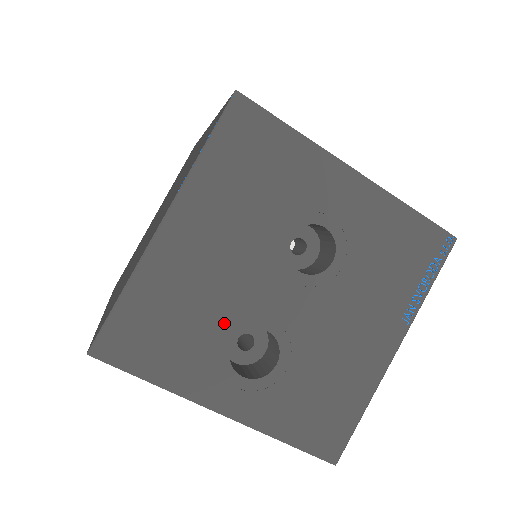
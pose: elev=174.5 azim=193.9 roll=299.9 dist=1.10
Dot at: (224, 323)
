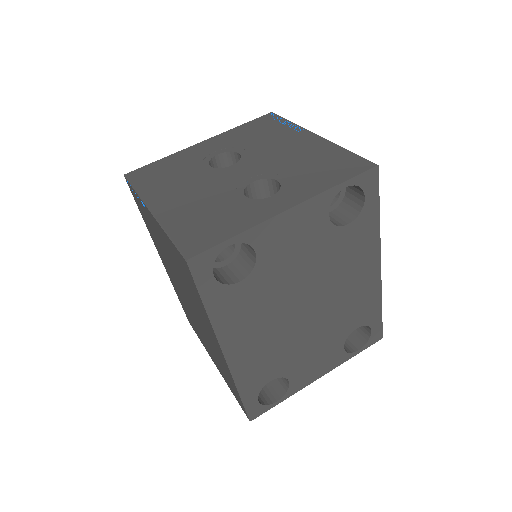
Dot at: (230, 198)
